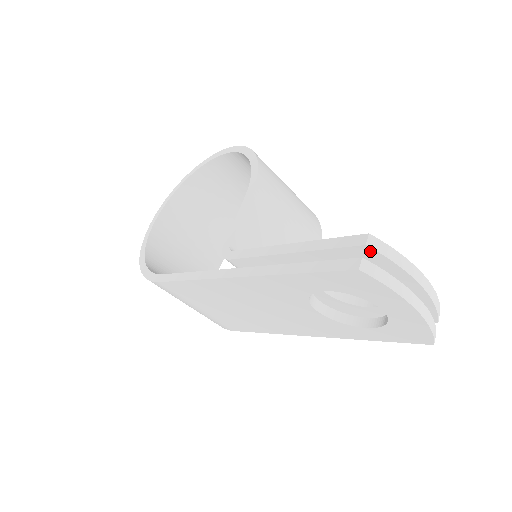
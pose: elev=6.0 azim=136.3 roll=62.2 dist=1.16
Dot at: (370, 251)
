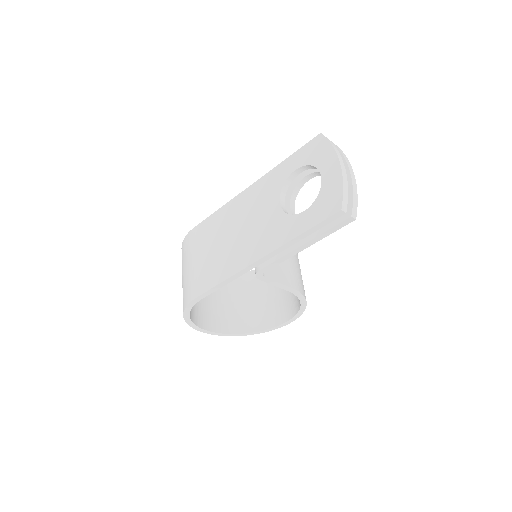
Dot at: occluded
